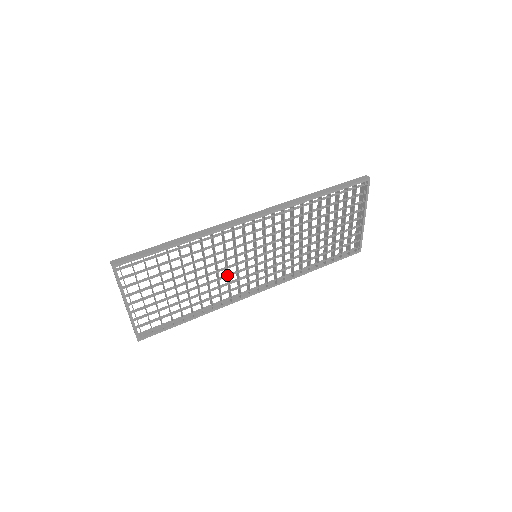
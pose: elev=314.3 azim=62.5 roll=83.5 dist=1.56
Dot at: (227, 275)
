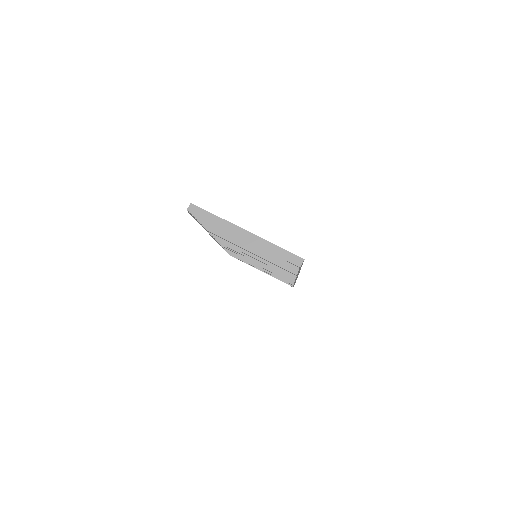
Dot at: occluded
